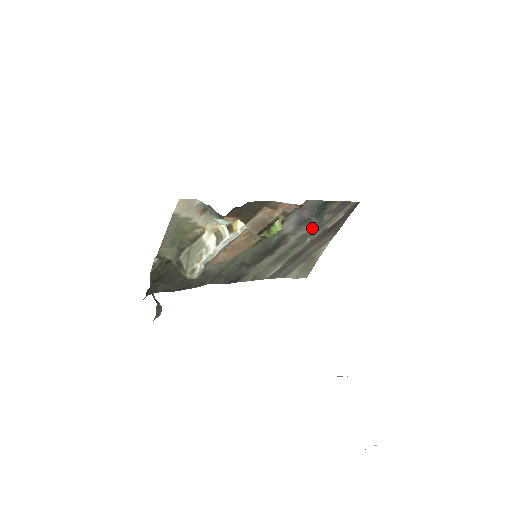
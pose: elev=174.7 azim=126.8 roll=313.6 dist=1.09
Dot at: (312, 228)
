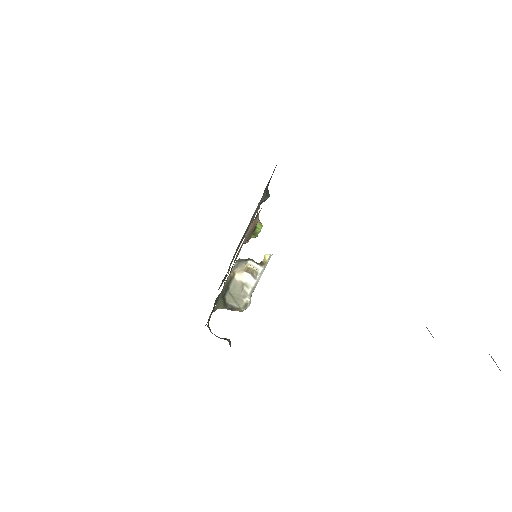
Dot at: occluded
